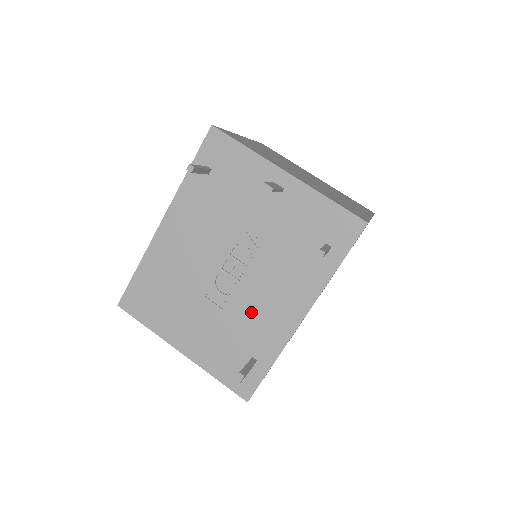
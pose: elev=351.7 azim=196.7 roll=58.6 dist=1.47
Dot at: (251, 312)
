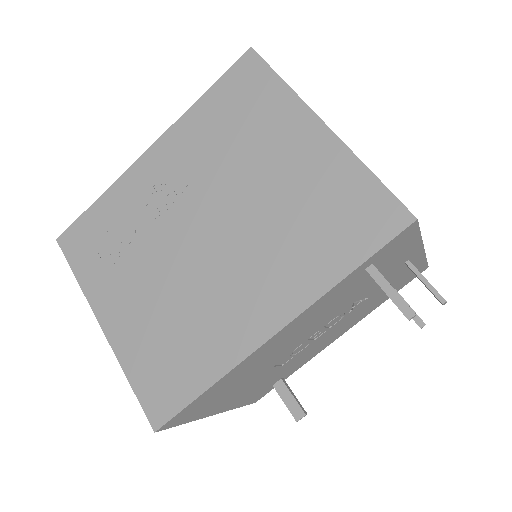
Dot at: (305, 355)
